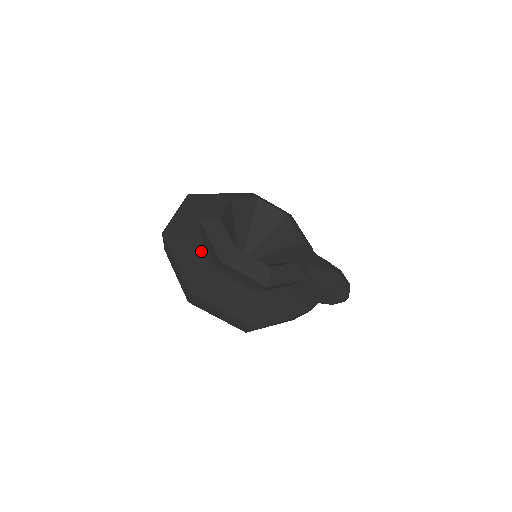
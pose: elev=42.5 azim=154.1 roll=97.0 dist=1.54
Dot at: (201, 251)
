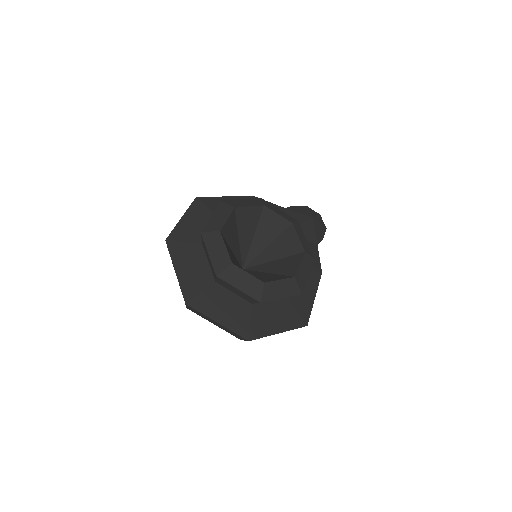
Dot at: (226, 295)
